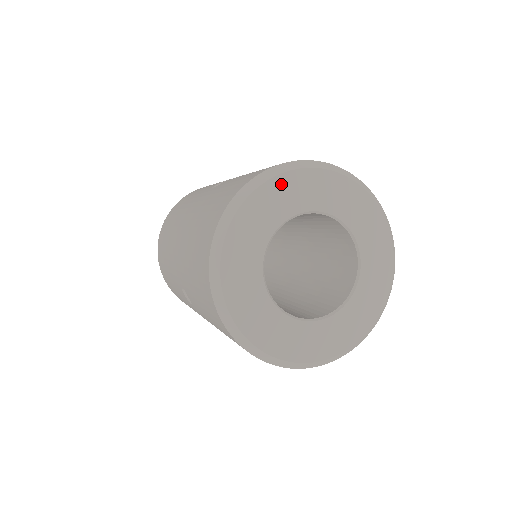
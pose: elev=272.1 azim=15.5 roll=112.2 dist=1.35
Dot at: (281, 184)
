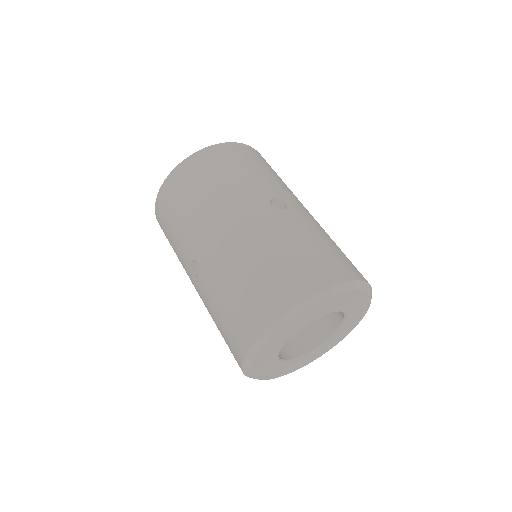
Dot at: (342, 296)
